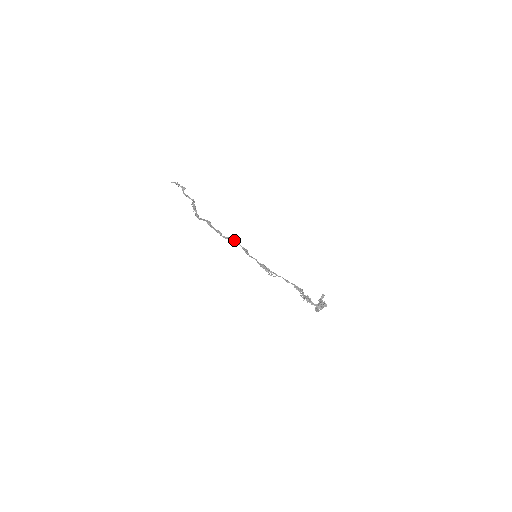
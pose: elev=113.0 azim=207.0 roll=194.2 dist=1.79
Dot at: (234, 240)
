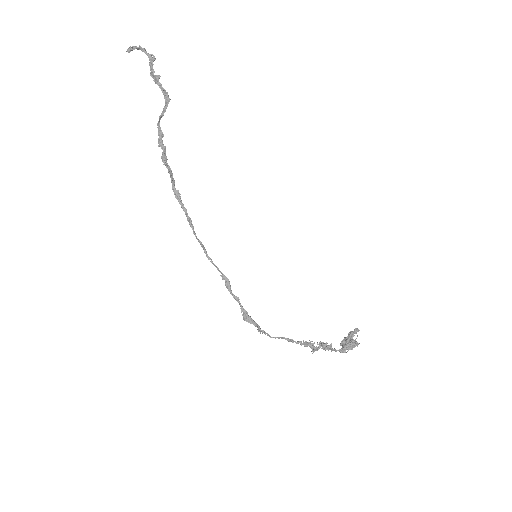
Dot at: (208, 259)
